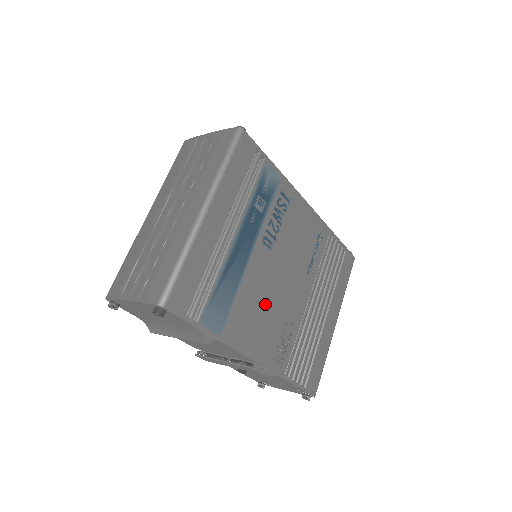
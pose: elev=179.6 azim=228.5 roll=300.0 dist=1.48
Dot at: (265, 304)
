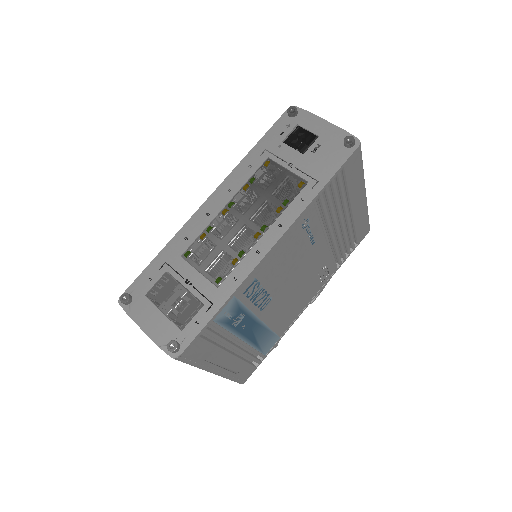
Dot at: (294, 299)
